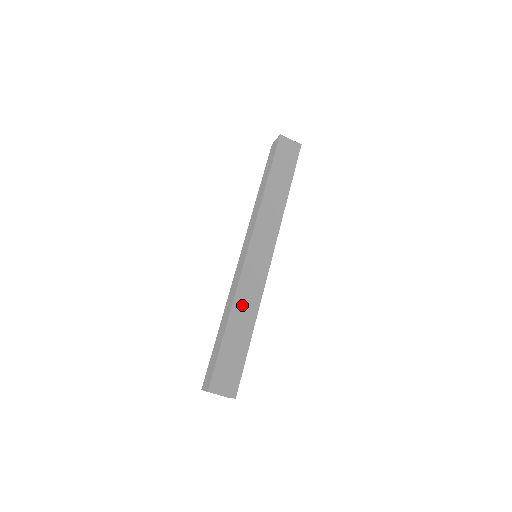
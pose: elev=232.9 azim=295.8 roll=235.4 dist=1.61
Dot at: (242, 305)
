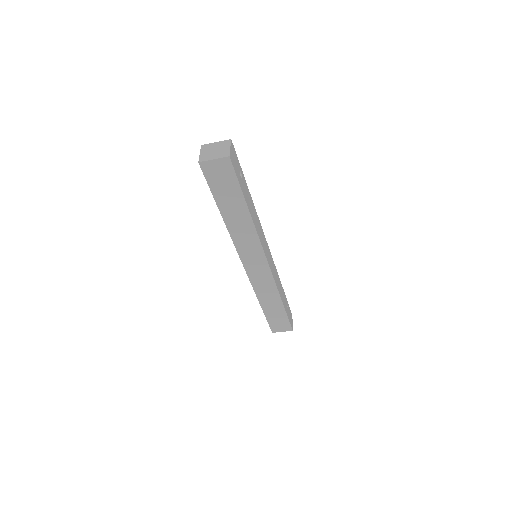
Dot at: (264, 295)
